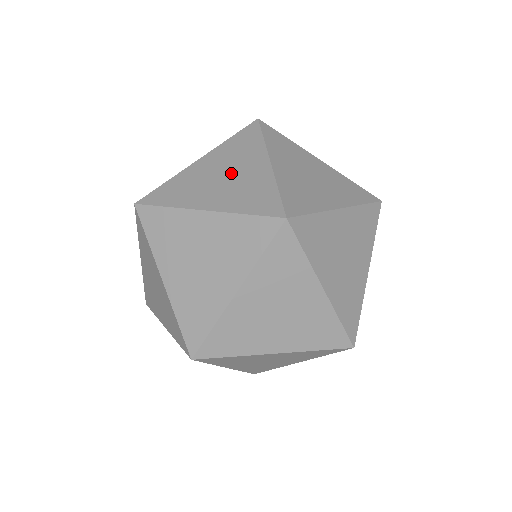
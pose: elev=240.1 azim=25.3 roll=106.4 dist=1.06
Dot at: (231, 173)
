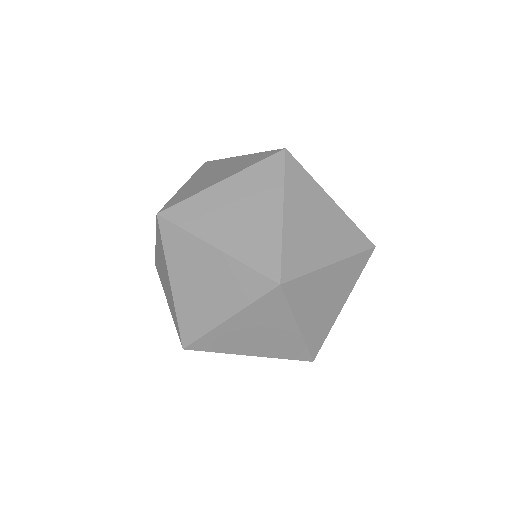
Dot at: (204, 278)
